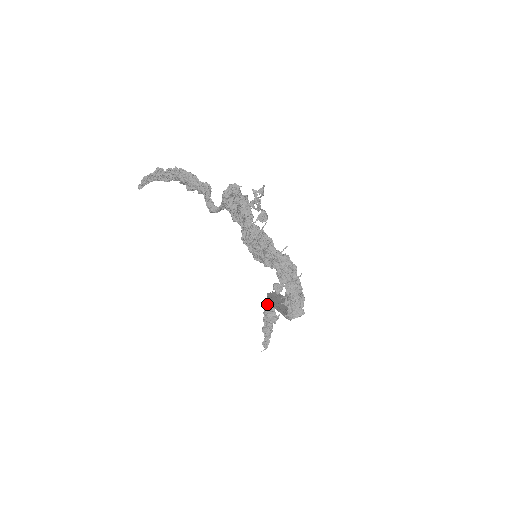
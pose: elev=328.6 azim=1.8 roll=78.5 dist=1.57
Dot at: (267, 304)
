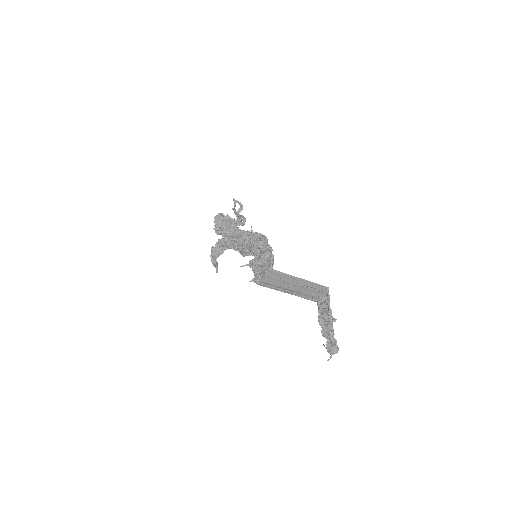
Dot at: (319, 305)
